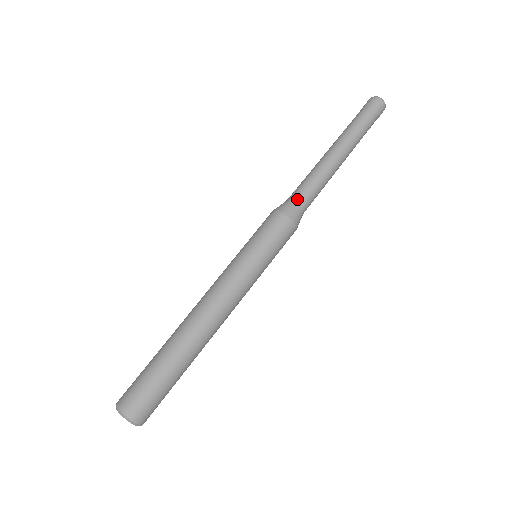
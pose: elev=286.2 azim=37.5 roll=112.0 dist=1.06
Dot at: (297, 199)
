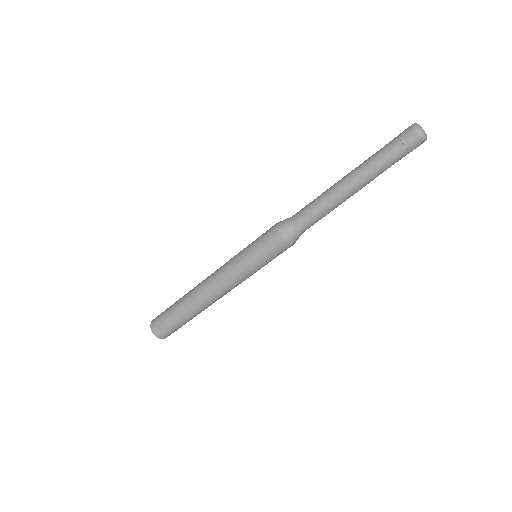
Dot at: (297, 224)
